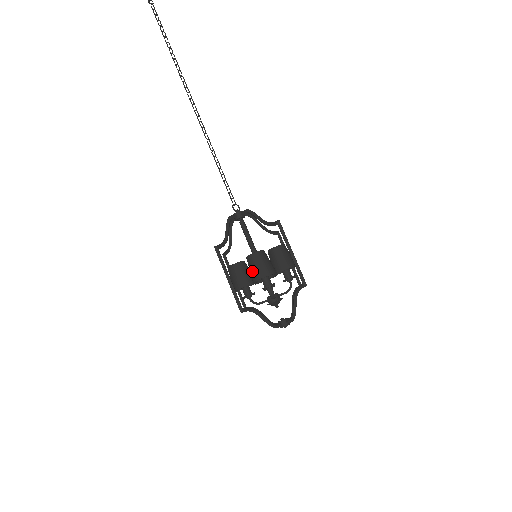
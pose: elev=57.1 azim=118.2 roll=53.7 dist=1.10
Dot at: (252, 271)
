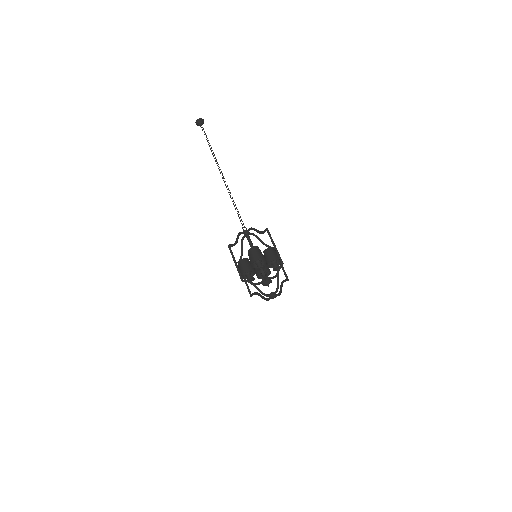
Dot at: (250, 258)
